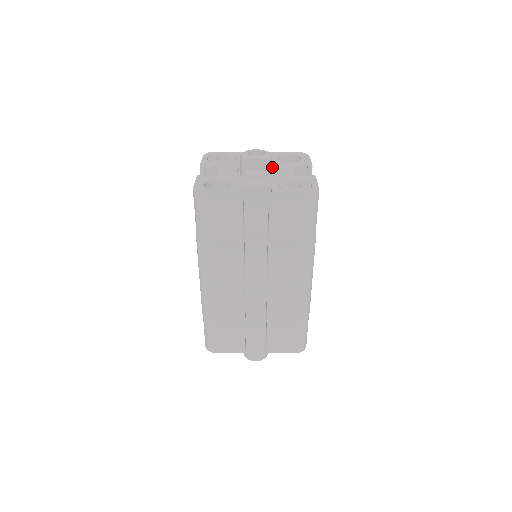
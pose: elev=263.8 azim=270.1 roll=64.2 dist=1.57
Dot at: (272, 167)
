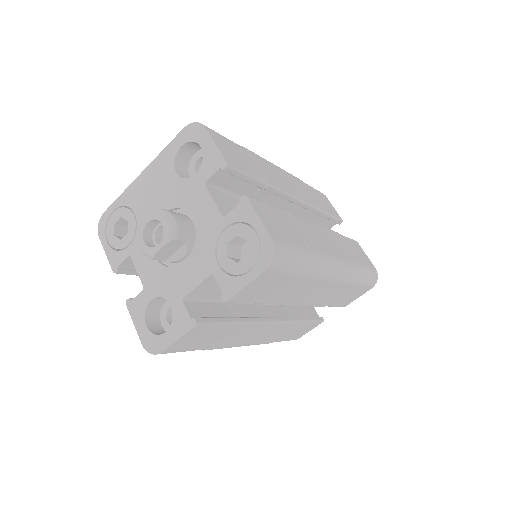
Dot at: (184, 210)
